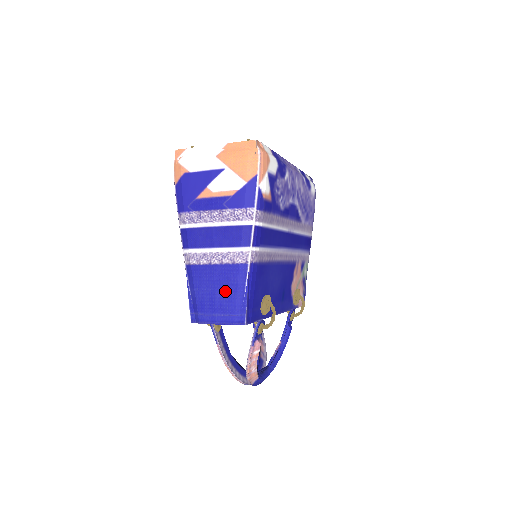
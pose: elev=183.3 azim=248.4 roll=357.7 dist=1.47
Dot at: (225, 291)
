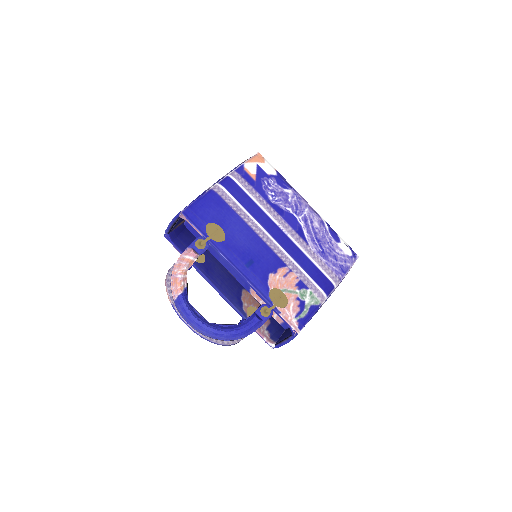
Dot at: occluded
